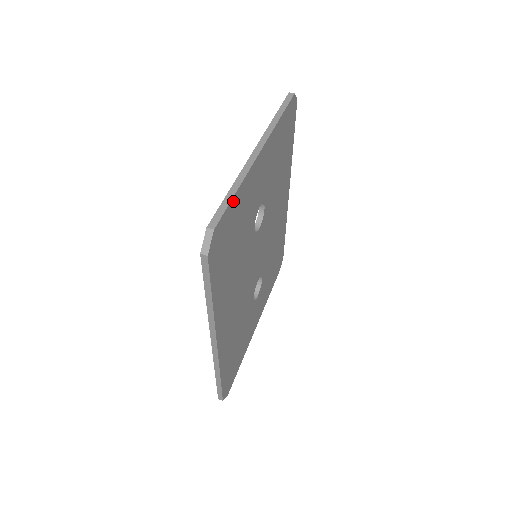
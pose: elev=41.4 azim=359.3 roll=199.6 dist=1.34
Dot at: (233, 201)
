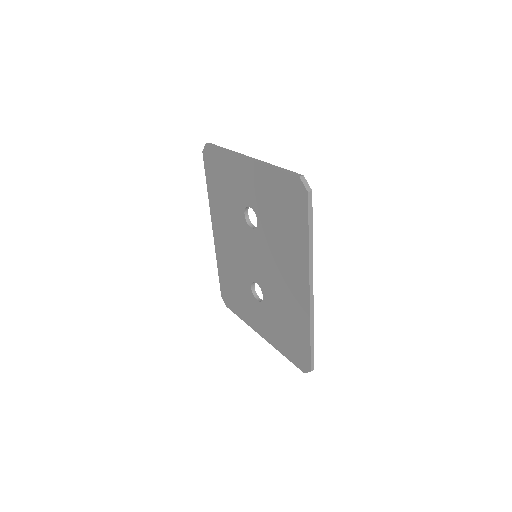
Dot at: occluded
